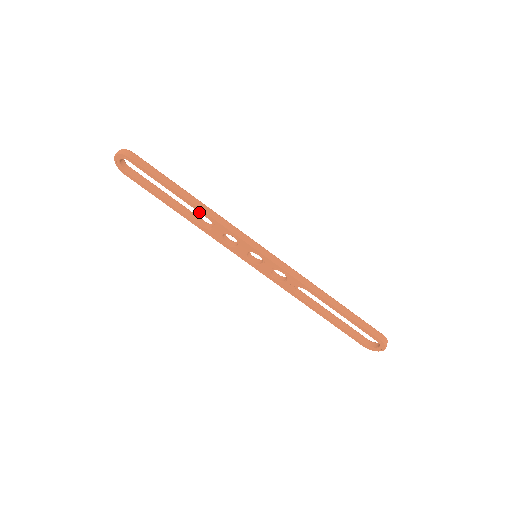
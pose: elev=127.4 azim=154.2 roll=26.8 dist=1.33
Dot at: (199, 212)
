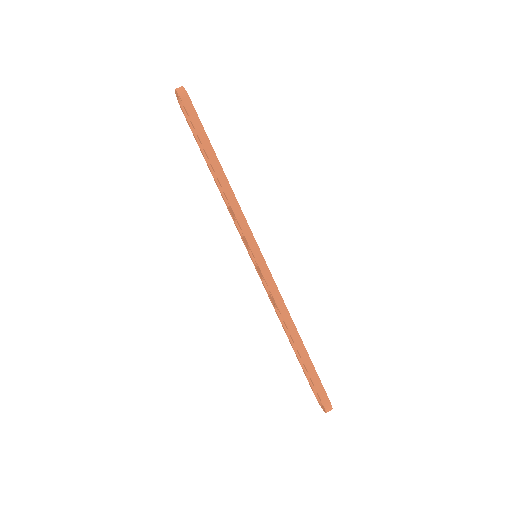
Dot at: (221, 187)
